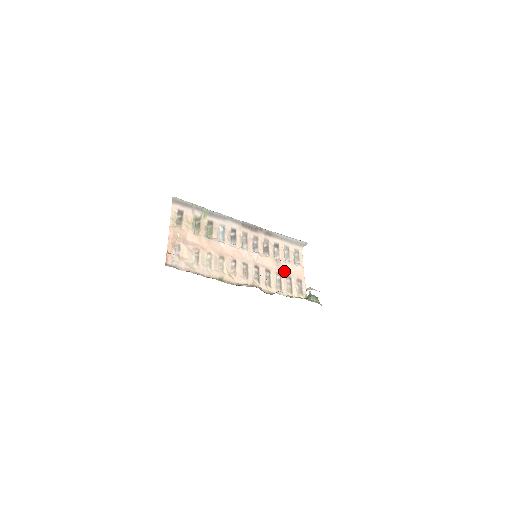
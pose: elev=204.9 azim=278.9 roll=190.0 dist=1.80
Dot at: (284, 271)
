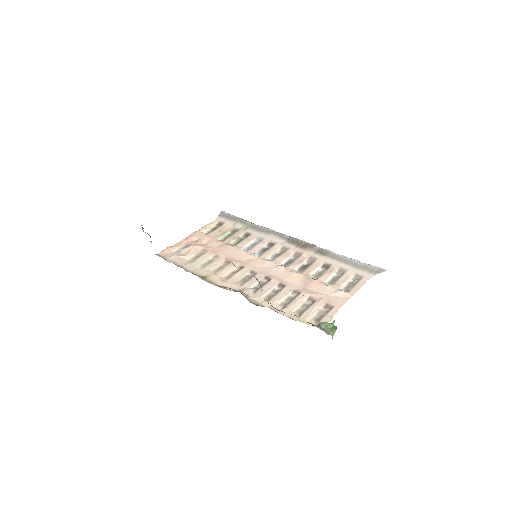
Dot at: (310, 291)
